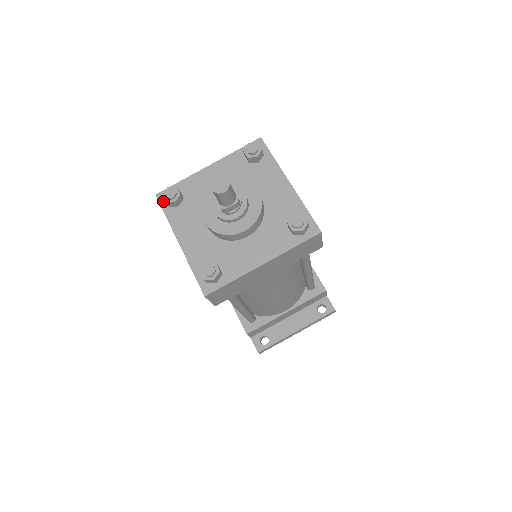
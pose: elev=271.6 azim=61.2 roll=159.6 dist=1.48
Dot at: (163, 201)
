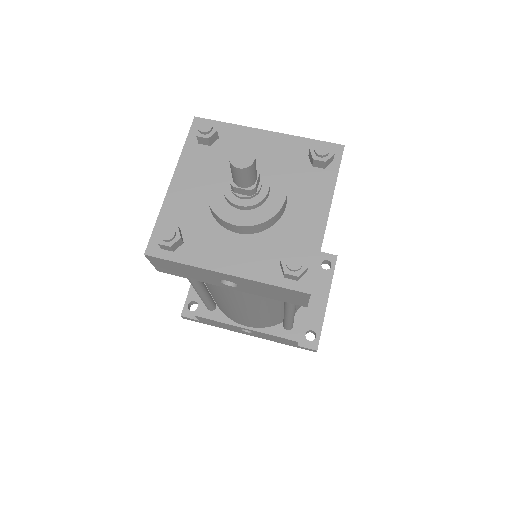
Dot at: (160, 252)
